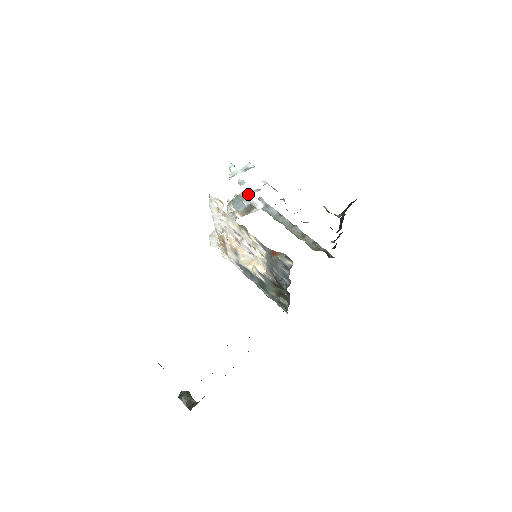
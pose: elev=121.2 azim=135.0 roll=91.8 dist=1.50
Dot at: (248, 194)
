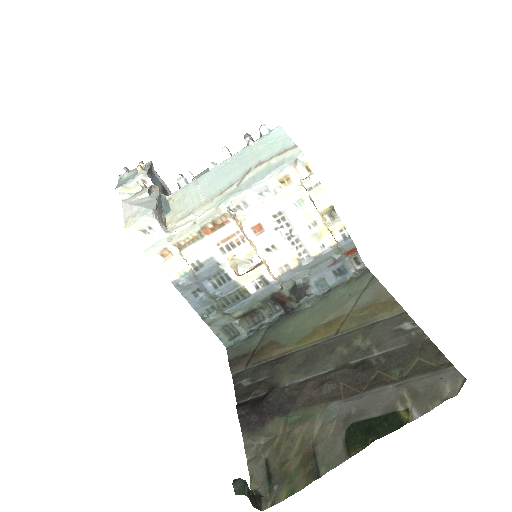
Dot at: occluded
